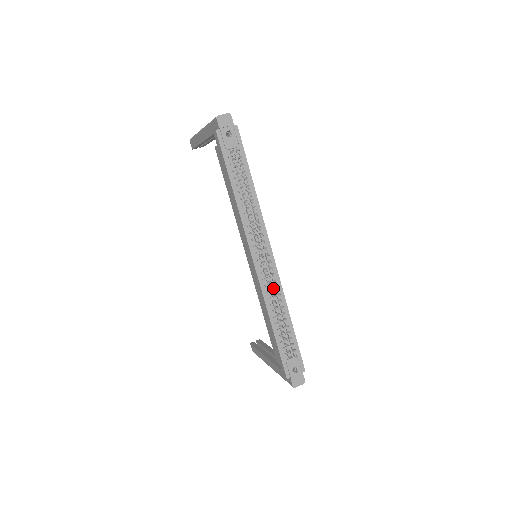
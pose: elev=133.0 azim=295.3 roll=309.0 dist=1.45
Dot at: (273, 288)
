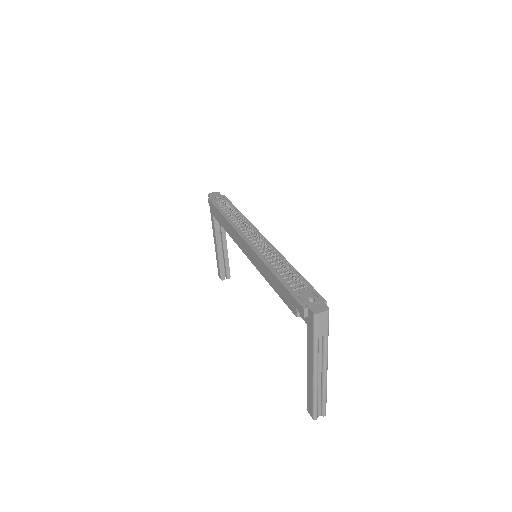
Dot at: (269, 252)
